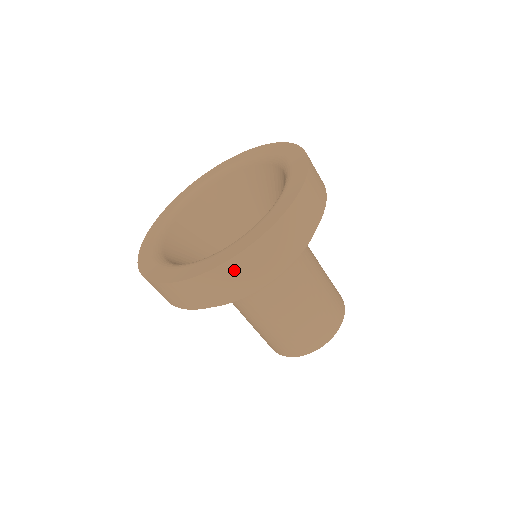
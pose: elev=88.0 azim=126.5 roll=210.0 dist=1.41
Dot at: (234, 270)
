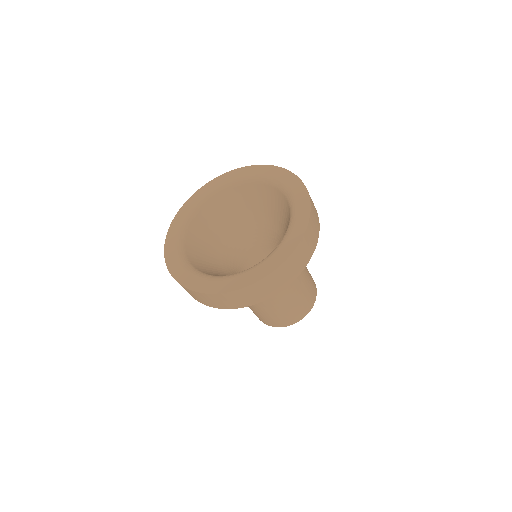
Dot at: (313, 215)
